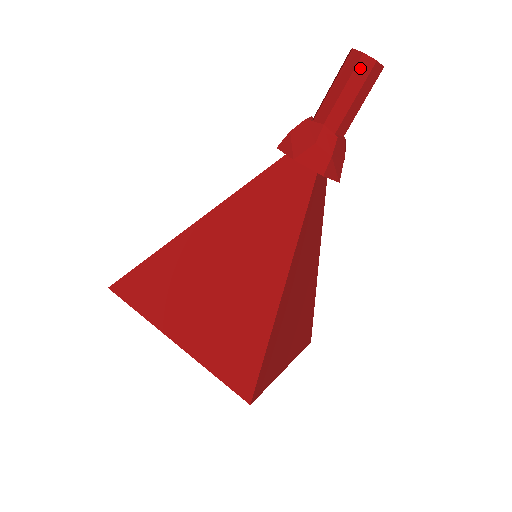
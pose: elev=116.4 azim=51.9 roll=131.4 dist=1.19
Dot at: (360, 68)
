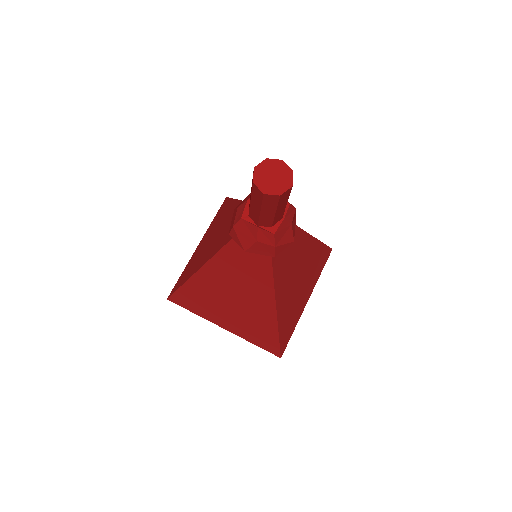
Dot at: (267, 200)
